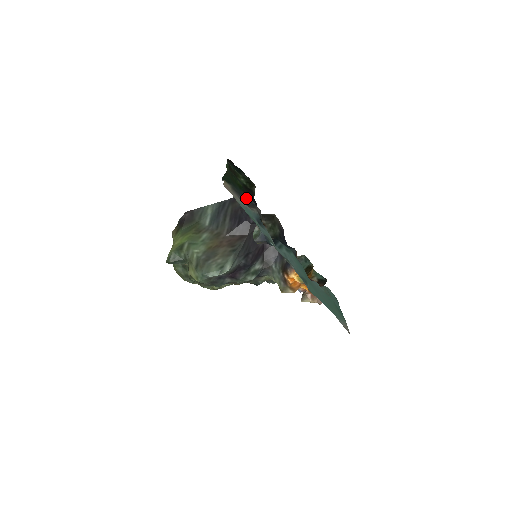
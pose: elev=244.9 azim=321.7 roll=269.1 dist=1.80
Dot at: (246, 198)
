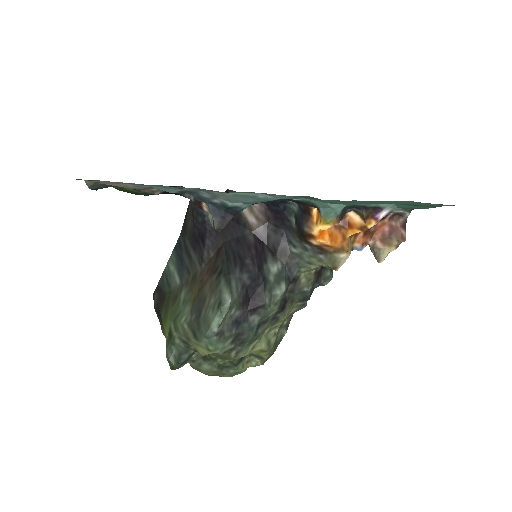
Dot at: occluded
